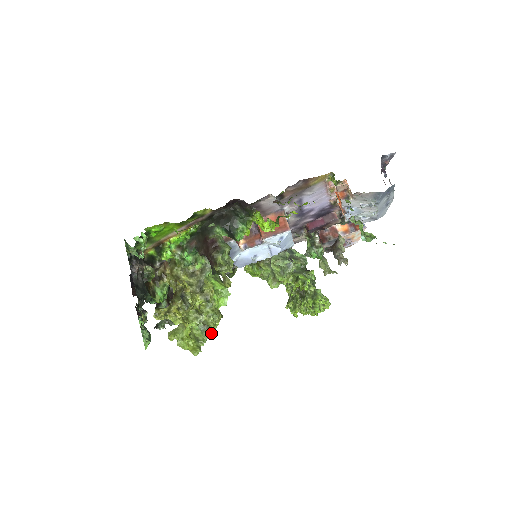
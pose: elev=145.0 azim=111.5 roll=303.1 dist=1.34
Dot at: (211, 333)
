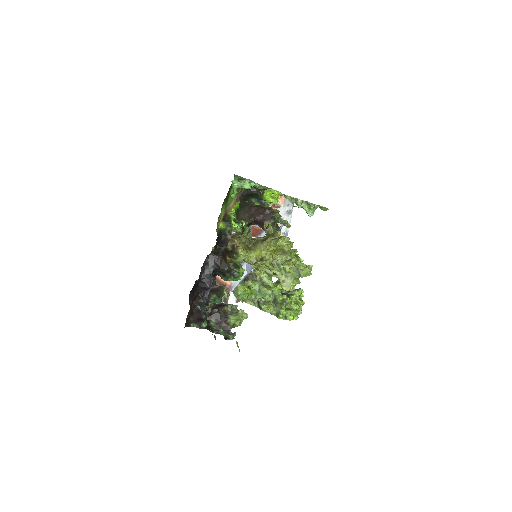
Dot at: occluded
